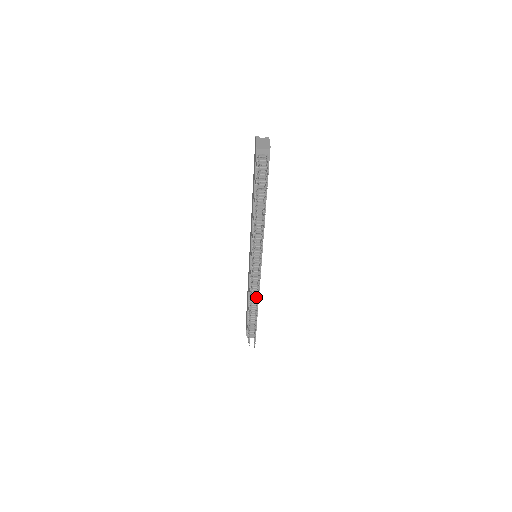
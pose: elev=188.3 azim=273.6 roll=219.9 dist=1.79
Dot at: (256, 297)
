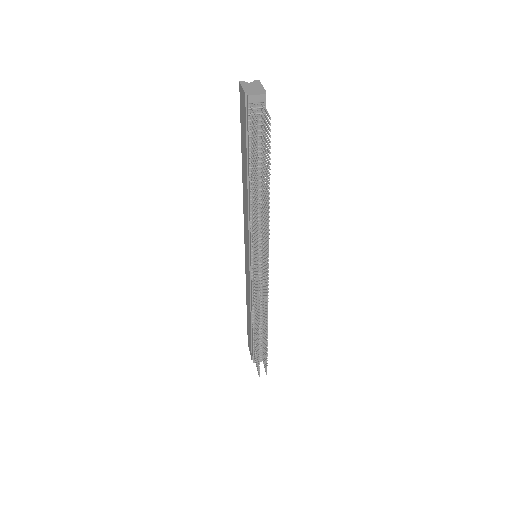
Dot at: (261, 310)
